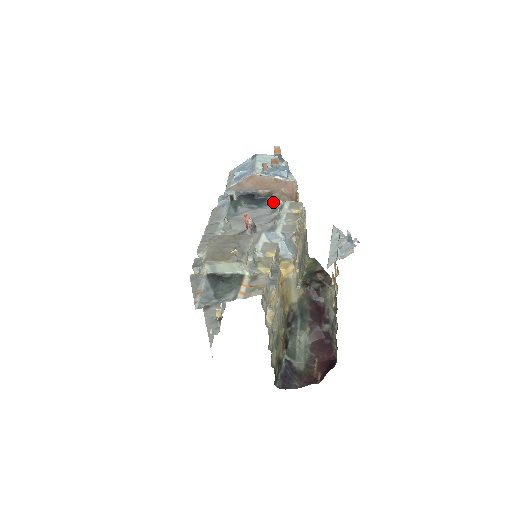
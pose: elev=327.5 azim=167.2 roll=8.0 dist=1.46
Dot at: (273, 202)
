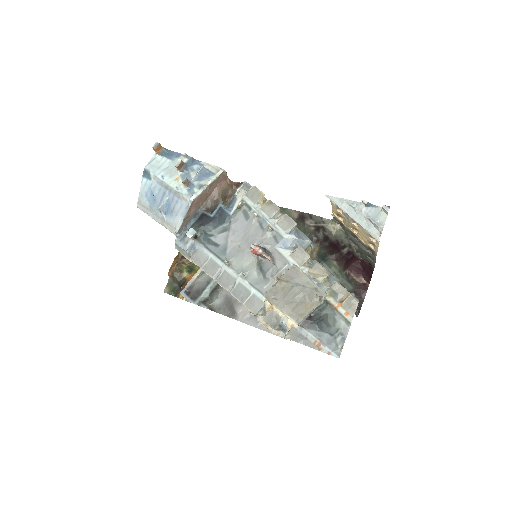
Dot at: (223, 204)
